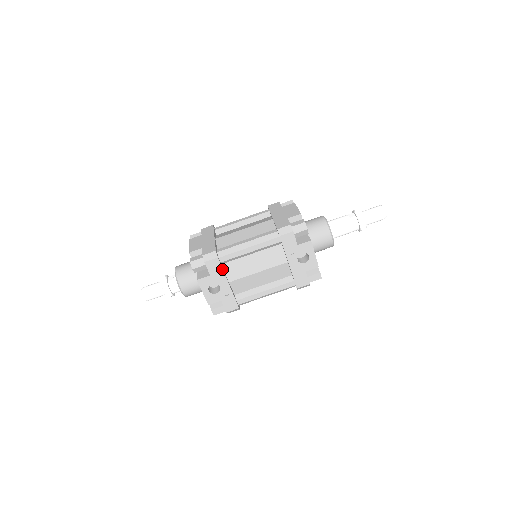
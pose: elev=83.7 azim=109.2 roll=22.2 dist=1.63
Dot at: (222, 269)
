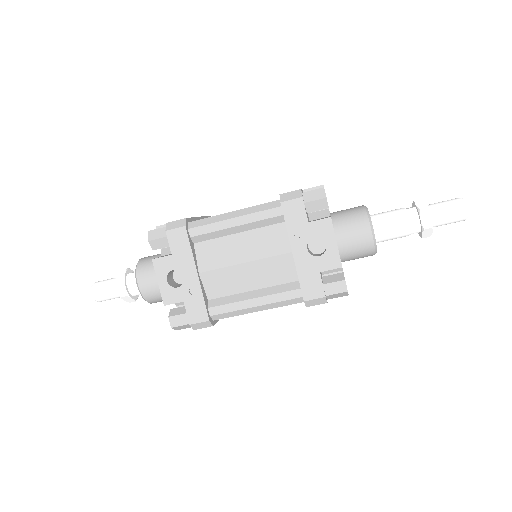
Dot at: (190, 247)
